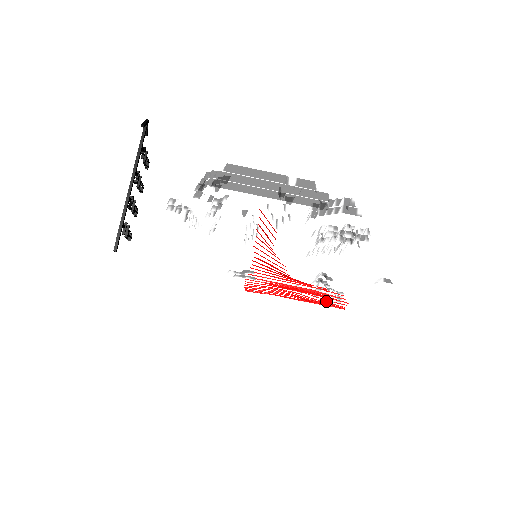
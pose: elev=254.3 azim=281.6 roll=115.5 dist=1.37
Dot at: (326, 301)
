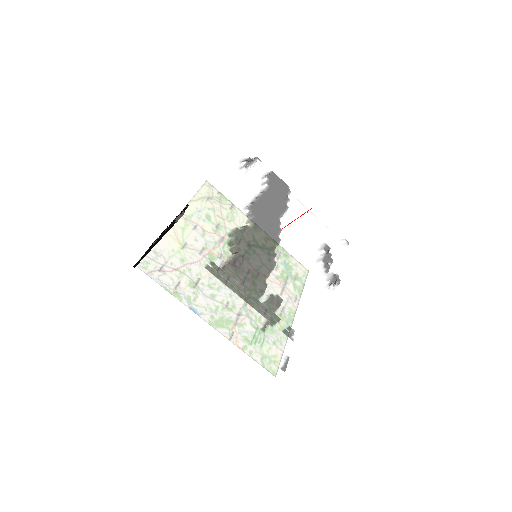
Dot at: occluded
